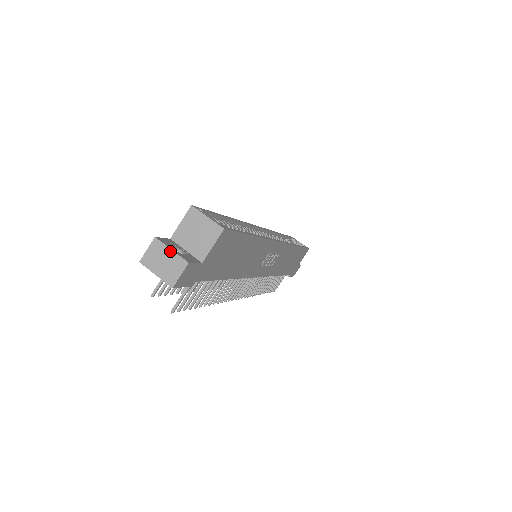
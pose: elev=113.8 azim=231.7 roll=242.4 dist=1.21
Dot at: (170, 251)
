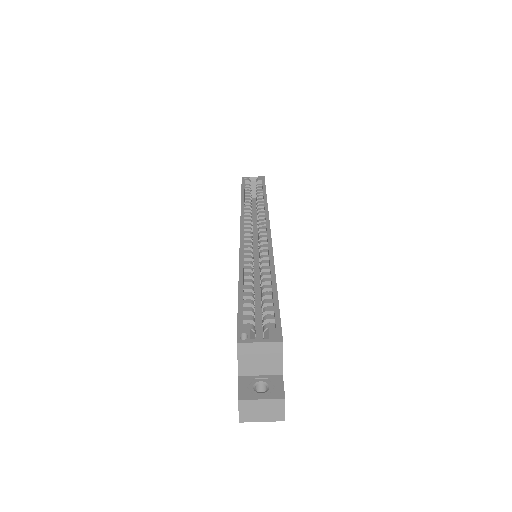
Dot at: (261, 401)
